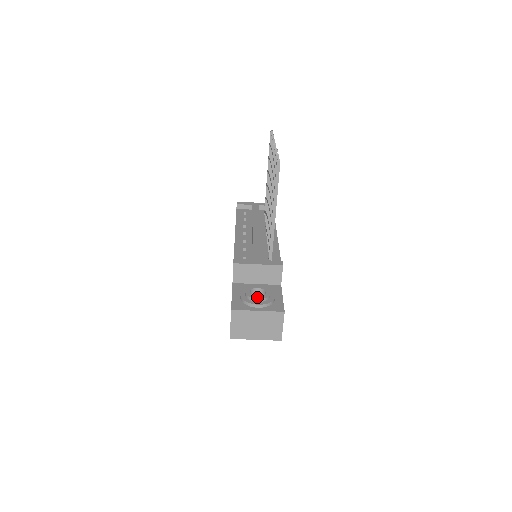
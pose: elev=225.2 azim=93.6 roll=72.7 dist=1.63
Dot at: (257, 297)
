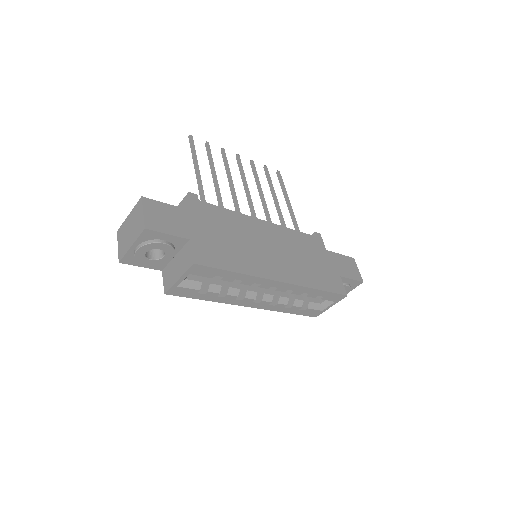
Dot at: occluded
